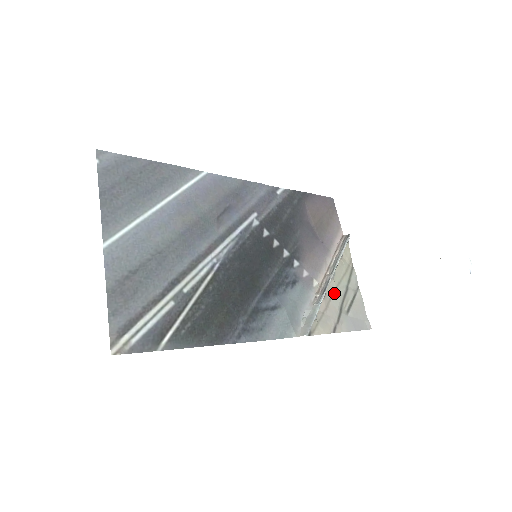
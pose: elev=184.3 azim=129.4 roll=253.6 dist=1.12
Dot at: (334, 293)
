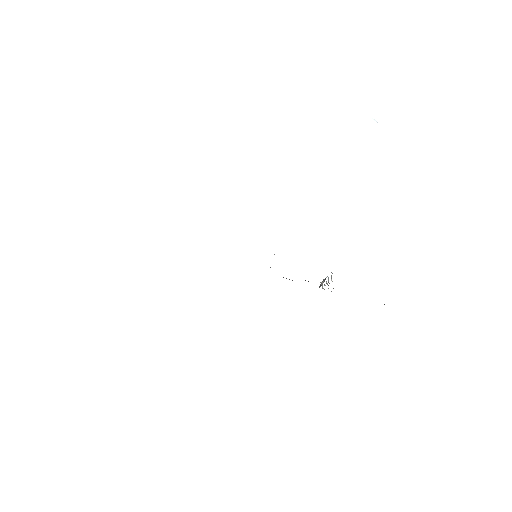
Dot at: occluded
